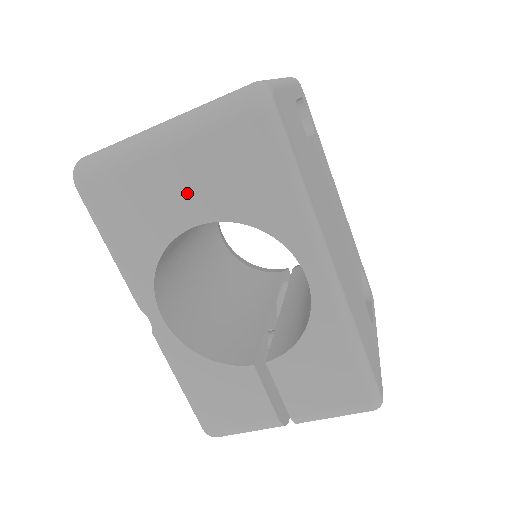
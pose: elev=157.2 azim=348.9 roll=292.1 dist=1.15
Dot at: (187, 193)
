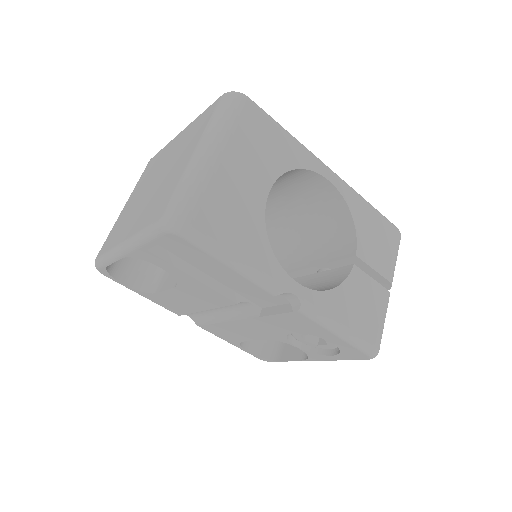
Dot at: (250, 175)
